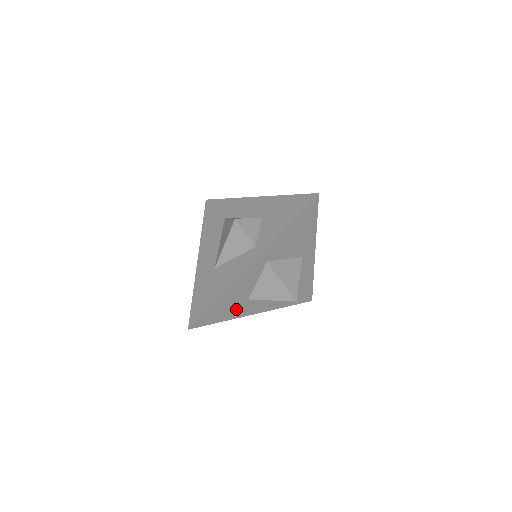
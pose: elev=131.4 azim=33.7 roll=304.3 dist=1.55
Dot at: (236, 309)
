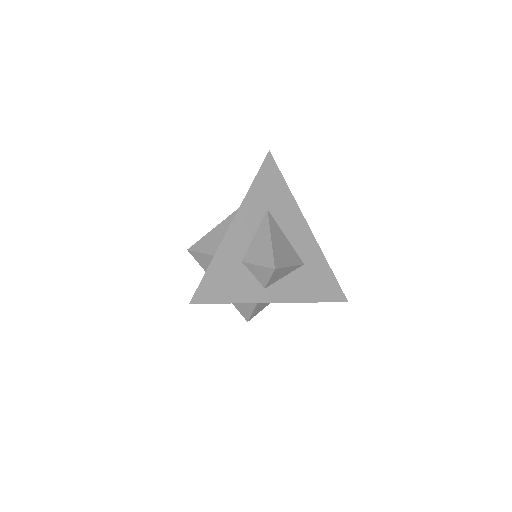
Dot at: occluded
